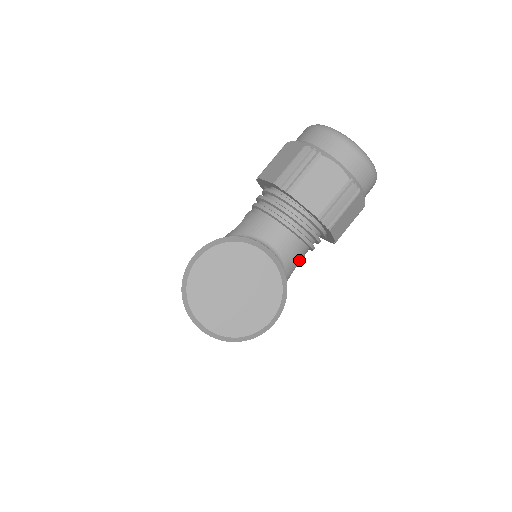
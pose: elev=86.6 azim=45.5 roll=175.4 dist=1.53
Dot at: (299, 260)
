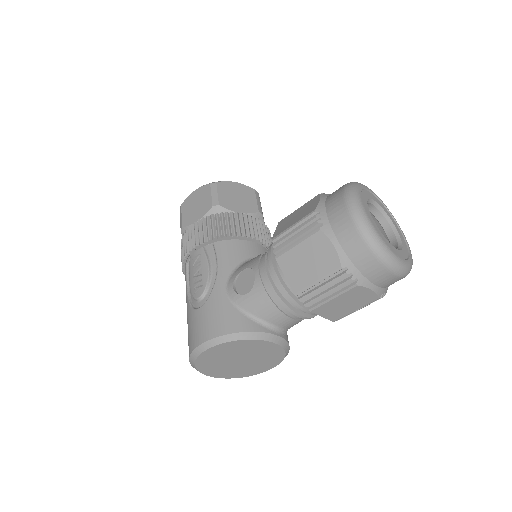
Dot at: occluded
